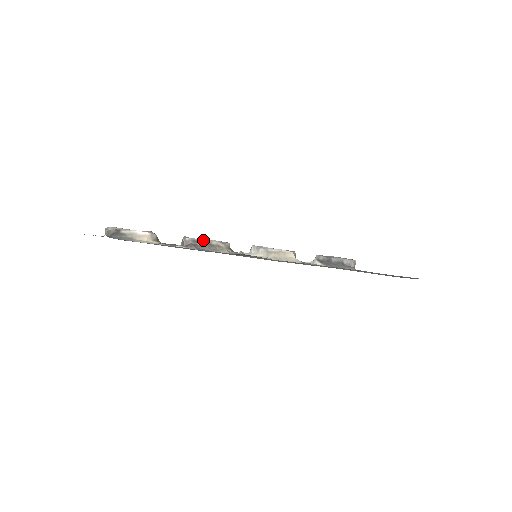
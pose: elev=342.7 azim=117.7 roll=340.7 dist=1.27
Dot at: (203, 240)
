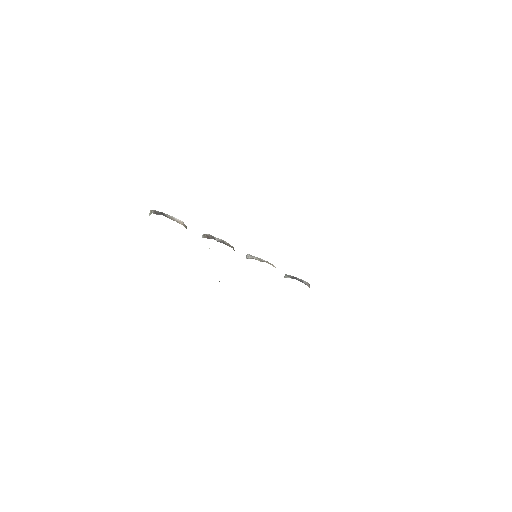
Dot at: (218, 238)
